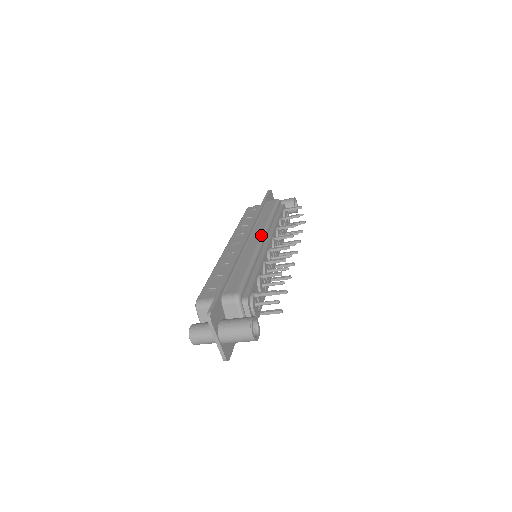
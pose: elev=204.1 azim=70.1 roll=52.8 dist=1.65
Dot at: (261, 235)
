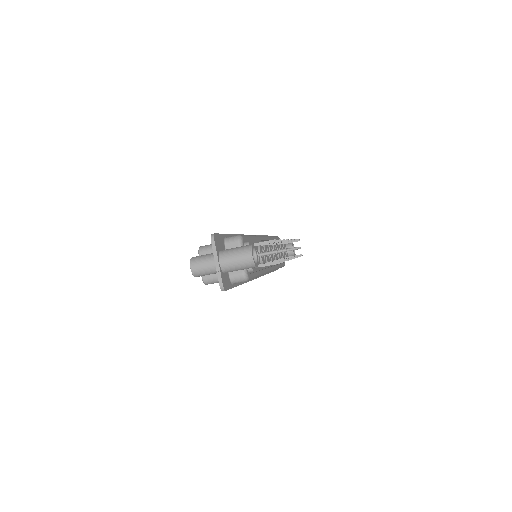
Dot at: occluded
